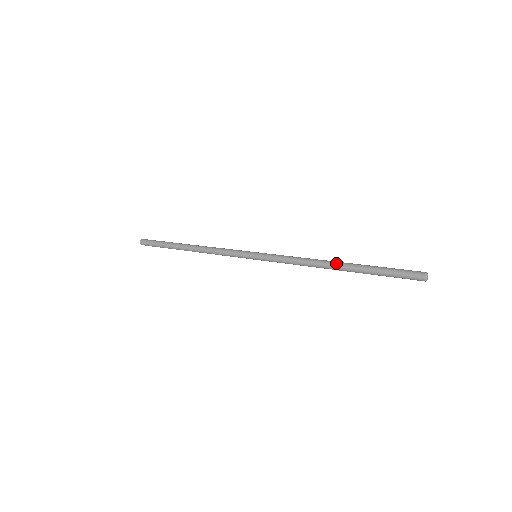
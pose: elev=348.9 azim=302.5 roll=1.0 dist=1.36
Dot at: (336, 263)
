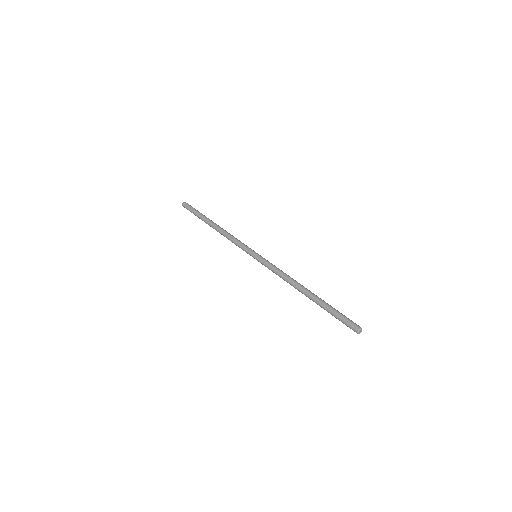
Dot at: (305, 290)
